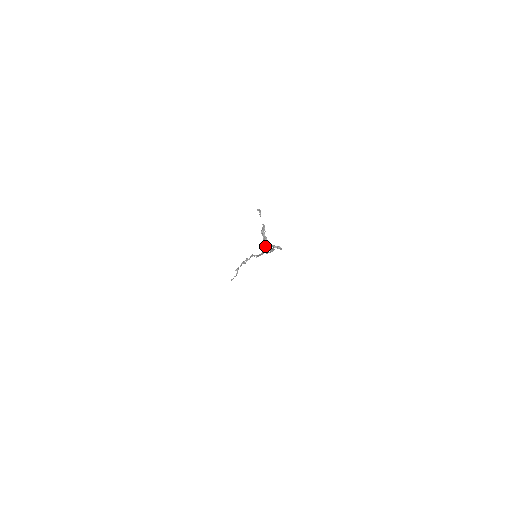
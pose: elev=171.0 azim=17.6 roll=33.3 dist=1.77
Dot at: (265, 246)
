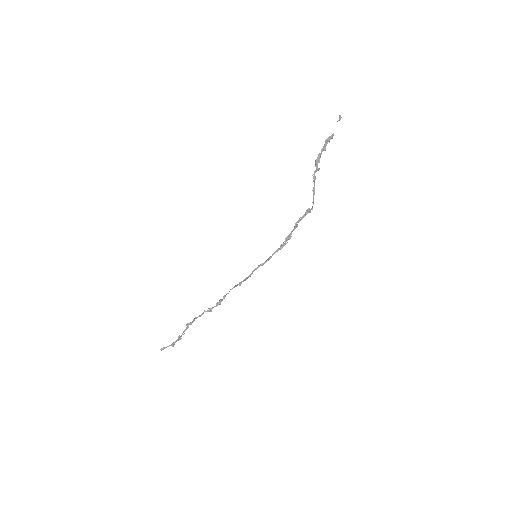
Dot at: (317, 159)
